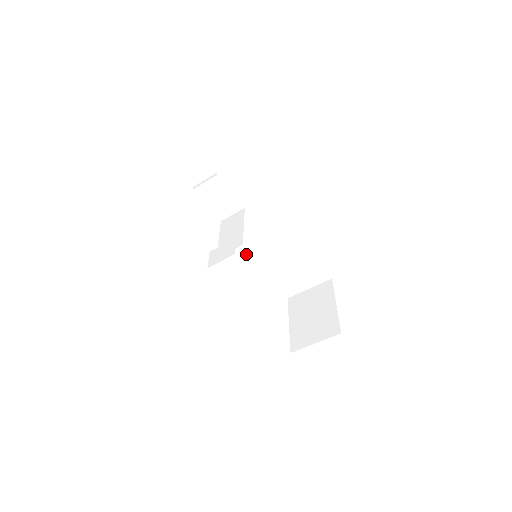
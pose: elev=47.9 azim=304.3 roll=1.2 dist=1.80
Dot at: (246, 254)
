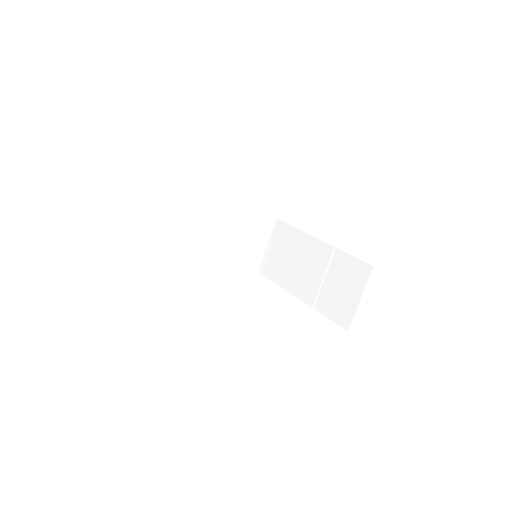
Dot at: occluded
